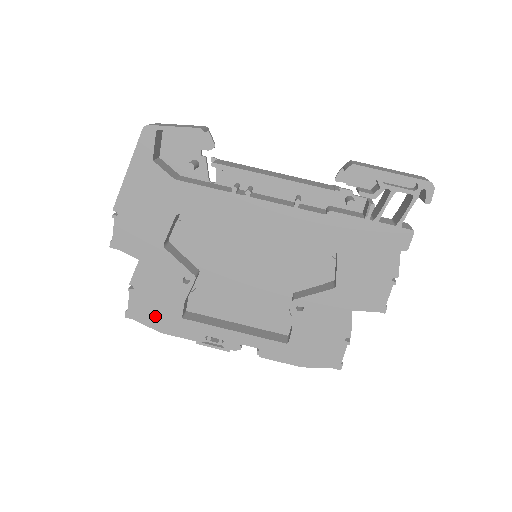
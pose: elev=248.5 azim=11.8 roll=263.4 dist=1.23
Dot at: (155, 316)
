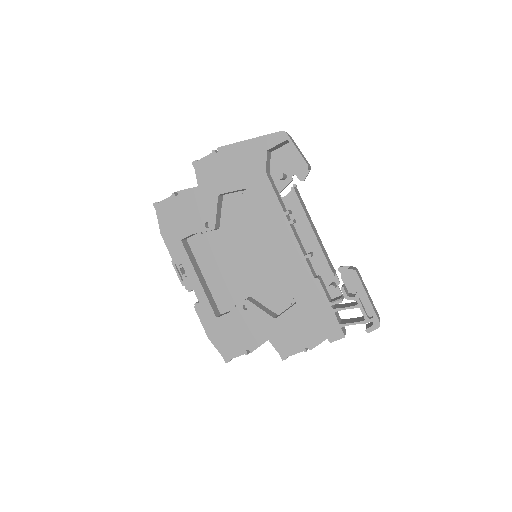
Dot at: (169, 222)
